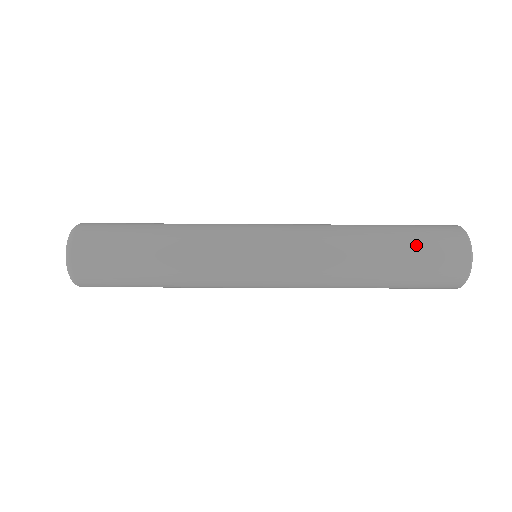
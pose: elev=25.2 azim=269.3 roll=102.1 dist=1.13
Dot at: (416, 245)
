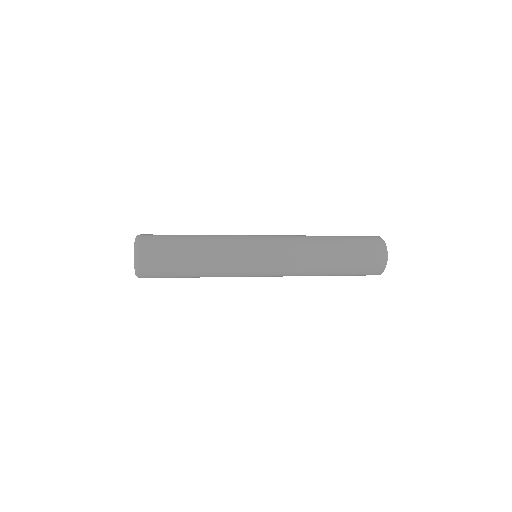
Dot at: (356, 260)
